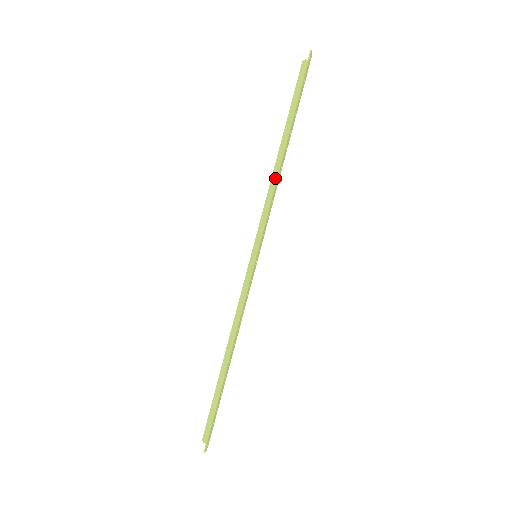
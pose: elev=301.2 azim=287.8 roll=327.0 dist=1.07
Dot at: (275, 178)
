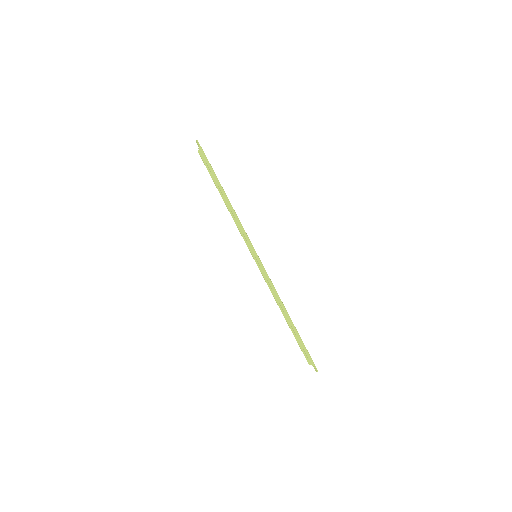
Dot at: (234, 211)
